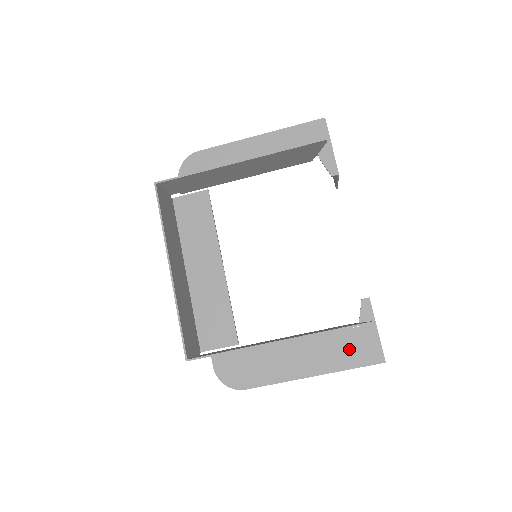
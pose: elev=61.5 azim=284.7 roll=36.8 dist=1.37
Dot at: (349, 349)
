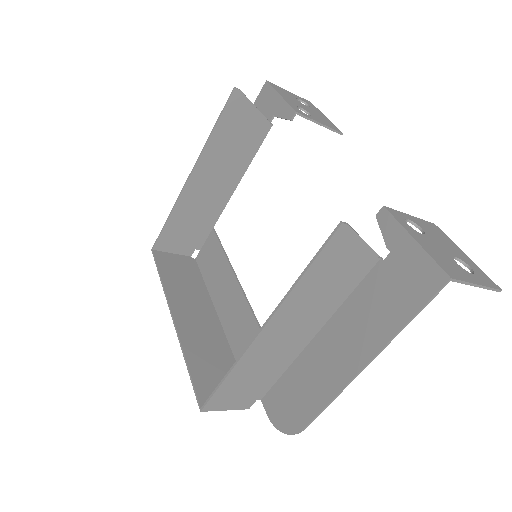
Dot at: (392, 294)
